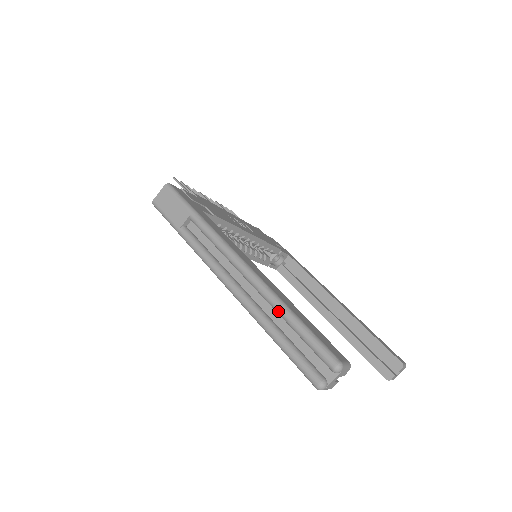
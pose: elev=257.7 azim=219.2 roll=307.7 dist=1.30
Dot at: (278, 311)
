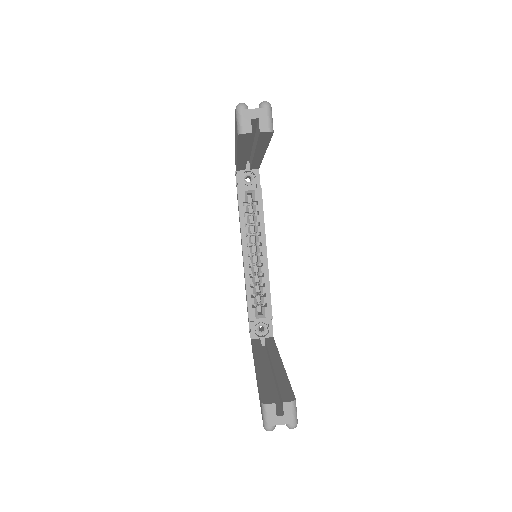
Dot at: occluded
